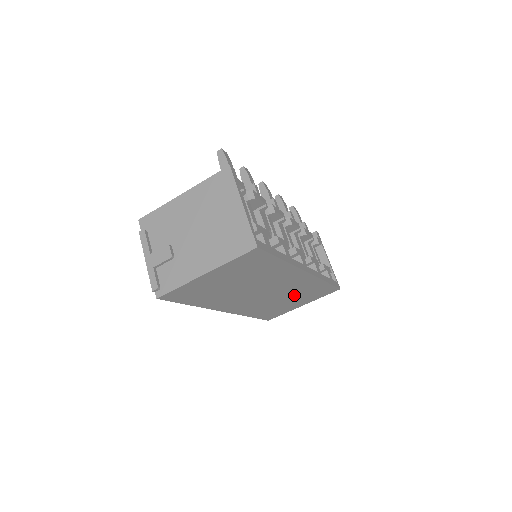
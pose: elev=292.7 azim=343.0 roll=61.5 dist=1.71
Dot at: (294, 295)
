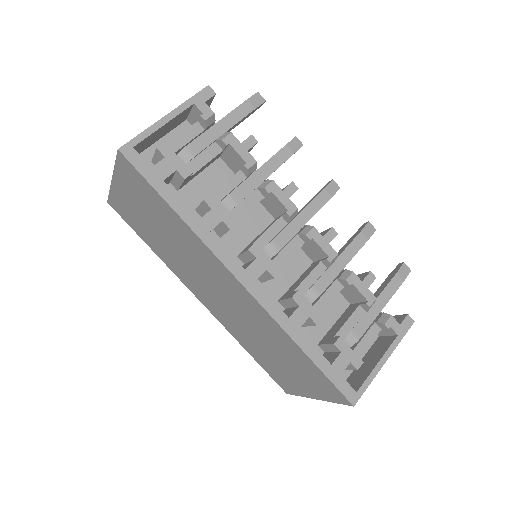
Dot at: (273, 345)
